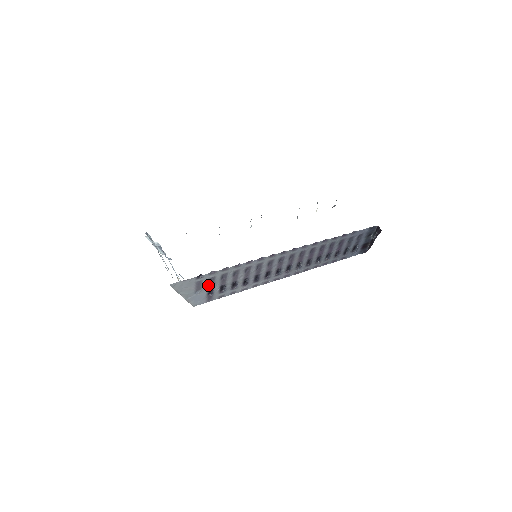
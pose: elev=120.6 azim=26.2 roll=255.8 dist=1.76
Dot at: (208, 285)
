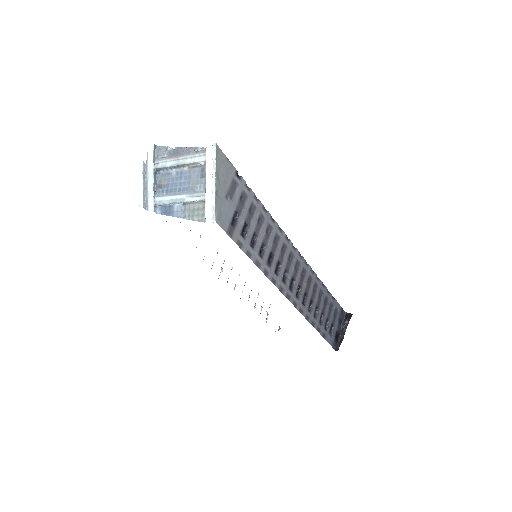
Dot at: (238, 202)
